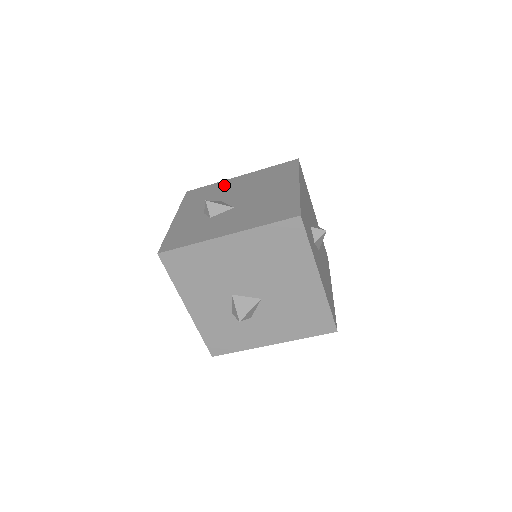
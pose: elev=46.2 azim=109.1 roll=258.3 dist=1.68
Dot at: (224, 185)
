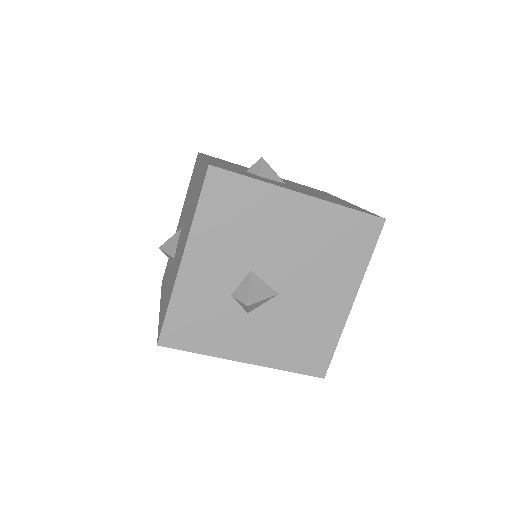
Dot at: occluded
